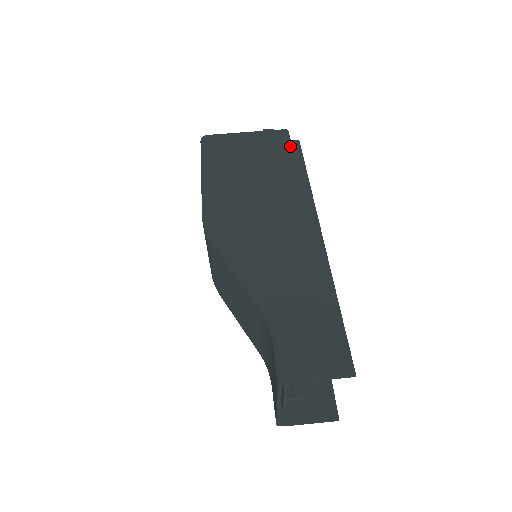
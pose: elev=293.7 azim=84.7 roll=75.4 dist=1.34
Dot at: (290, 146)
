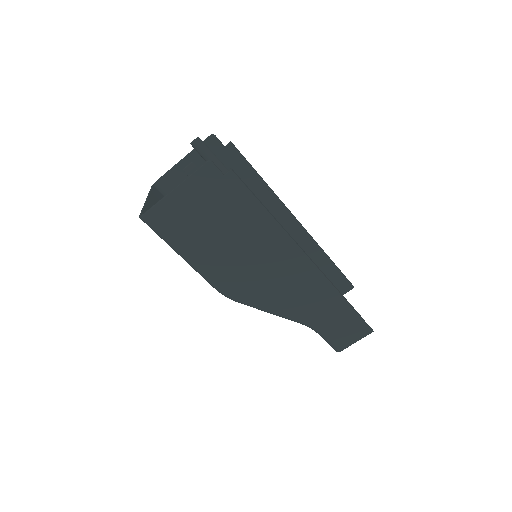
Dot at: (229, 184)
